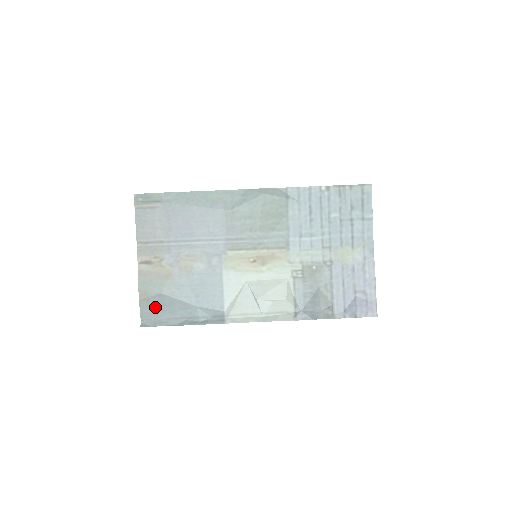
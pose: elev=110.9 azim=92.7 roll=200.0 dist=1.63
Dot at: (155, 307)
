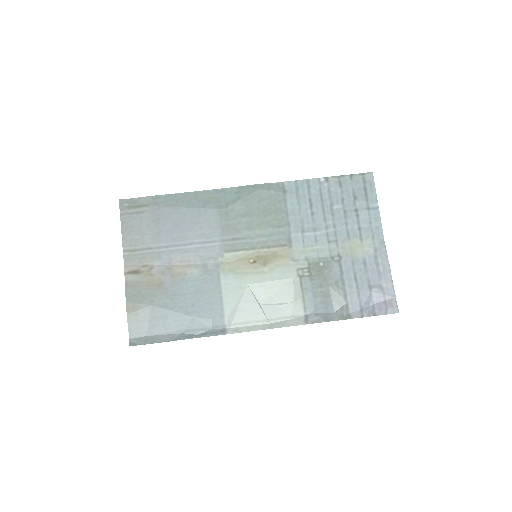
Dot at: (145, 322)
